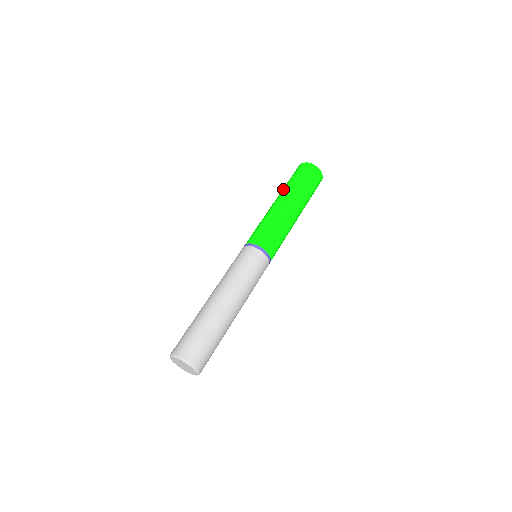
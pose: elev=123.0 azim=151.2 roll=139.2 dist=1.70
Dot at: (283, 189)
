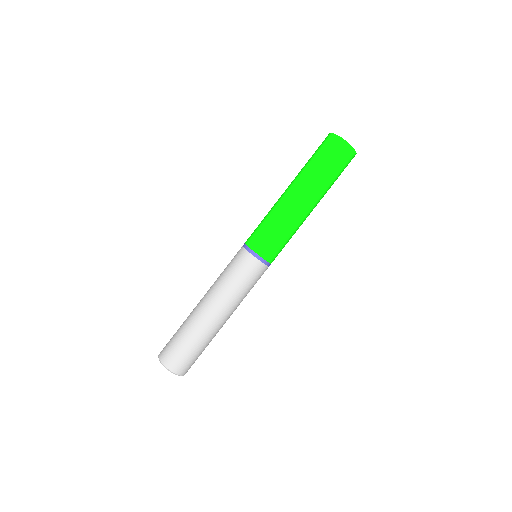
Dot at: (302, 172)
